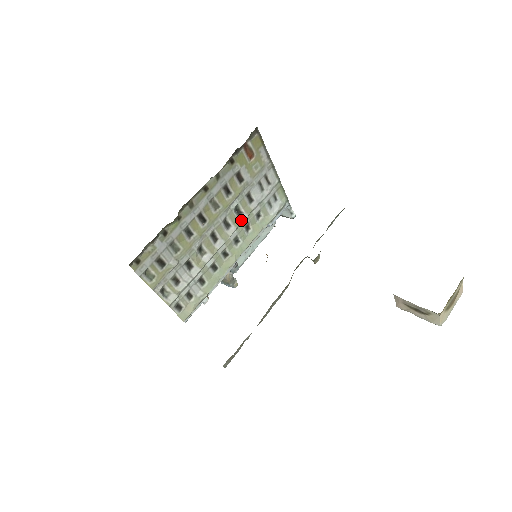
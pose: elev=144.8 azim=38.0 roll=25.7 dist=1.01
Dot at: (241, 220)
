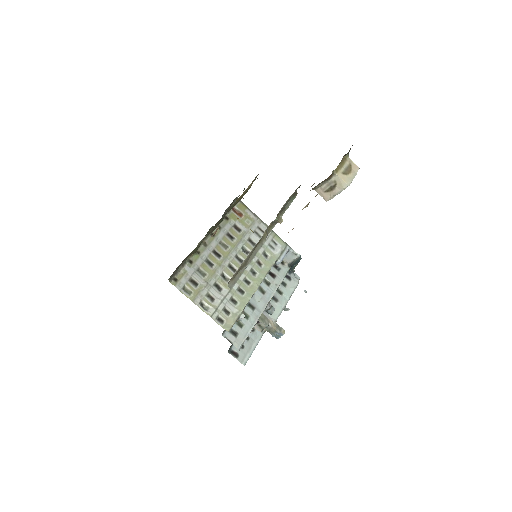
Dot at: occluded
